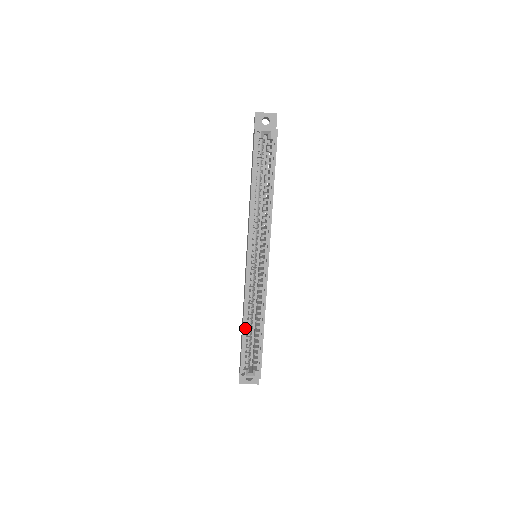
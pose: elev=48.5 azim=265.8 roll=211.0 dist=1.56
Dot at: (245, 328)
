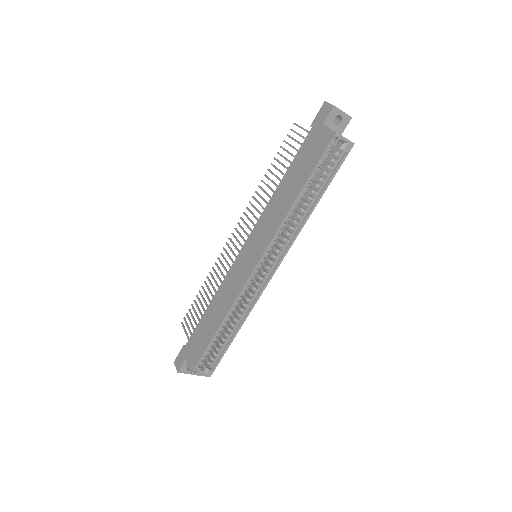
Dot at: (219, 329)
